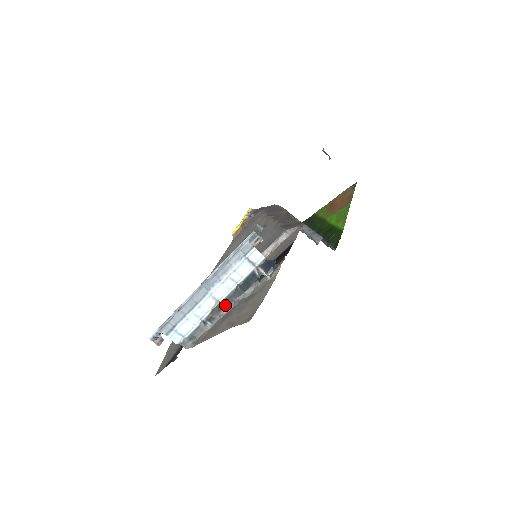
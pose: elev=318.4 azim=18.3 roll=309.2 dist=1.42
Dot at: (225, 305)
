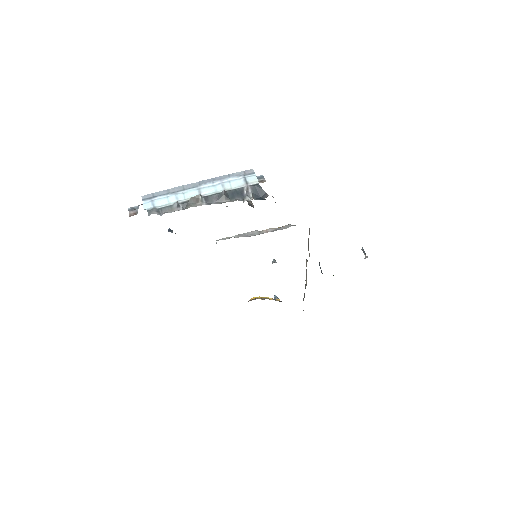
Dot at: (204, 202)
